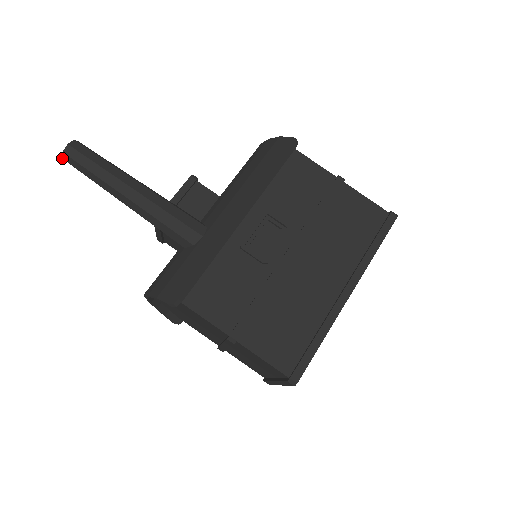
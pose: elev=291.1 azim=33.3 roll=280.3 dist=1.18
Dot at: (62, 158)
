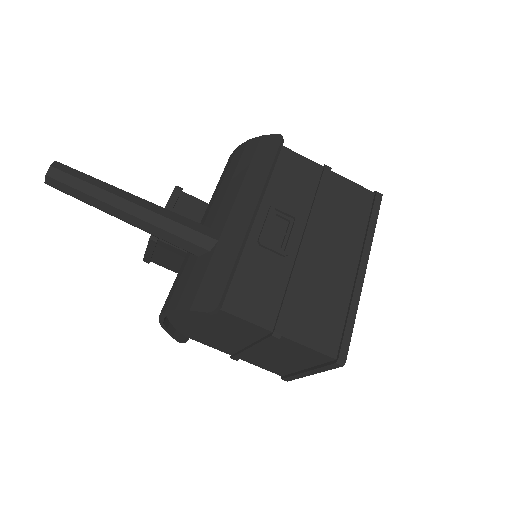
Dot at: (44, 182)
